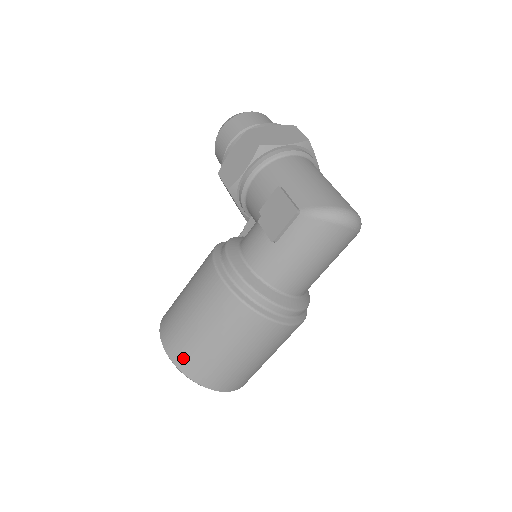
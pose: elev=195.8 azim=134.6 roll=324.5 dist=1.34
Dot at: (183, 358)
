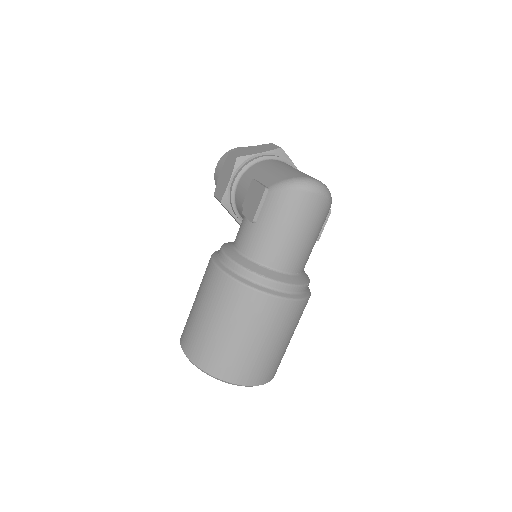
Dot at: (198, 353)
